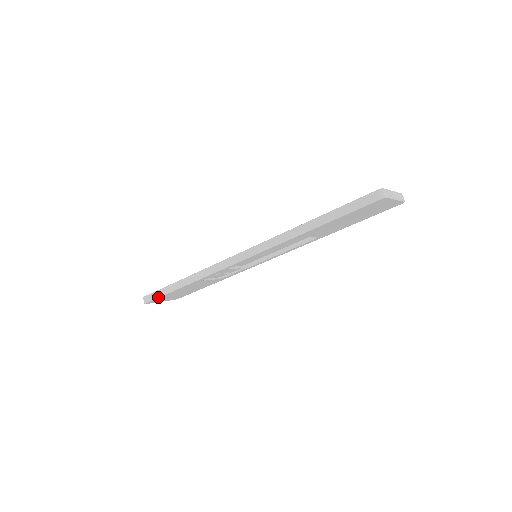
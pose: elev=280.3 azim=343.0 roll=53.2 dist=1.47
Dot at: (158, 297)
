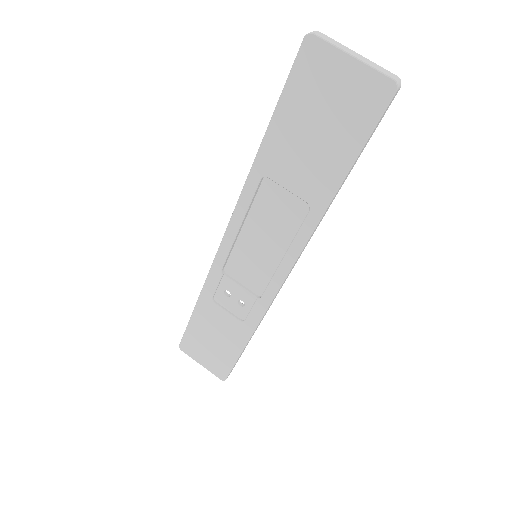
Dot at: (185, 332)
